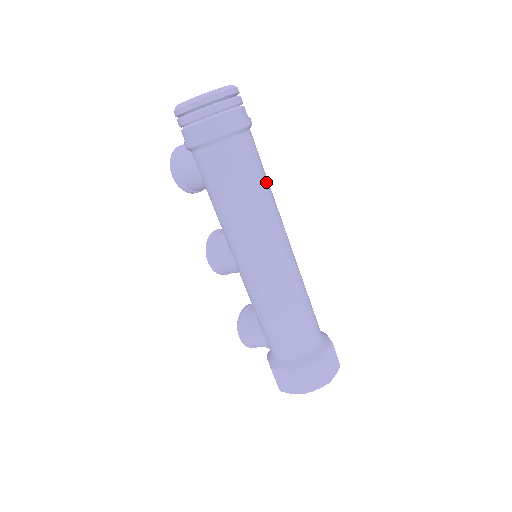
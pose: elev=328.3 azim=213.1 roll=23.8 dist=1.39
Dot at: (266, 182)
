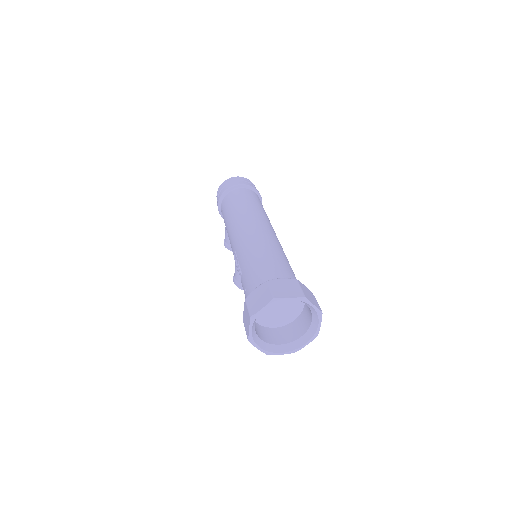
Dot at: (254, 204)
